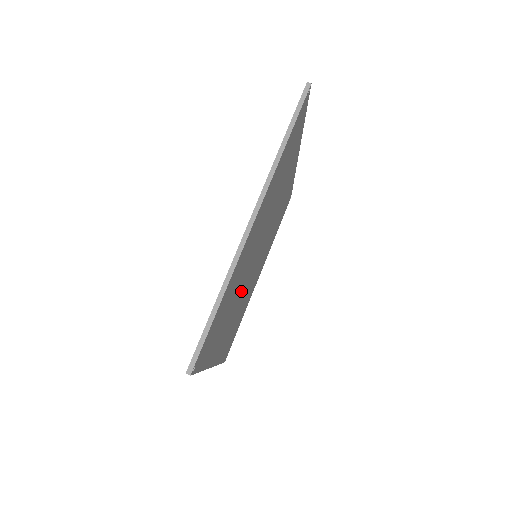
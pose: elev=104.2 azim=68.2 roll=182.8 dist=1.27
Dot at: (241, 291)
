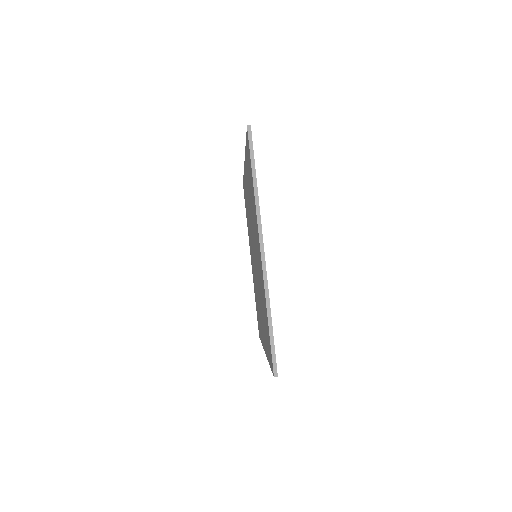
Dot at: occluded
